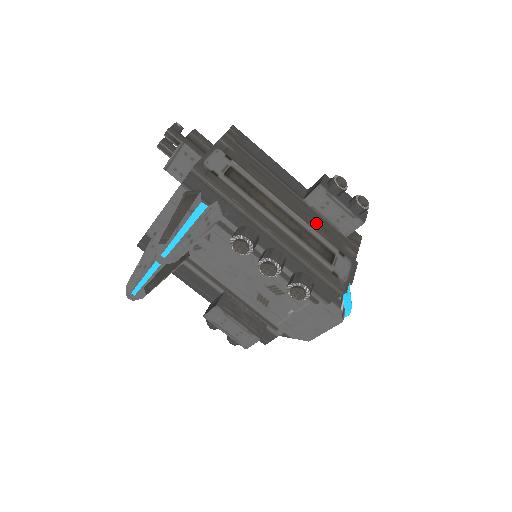
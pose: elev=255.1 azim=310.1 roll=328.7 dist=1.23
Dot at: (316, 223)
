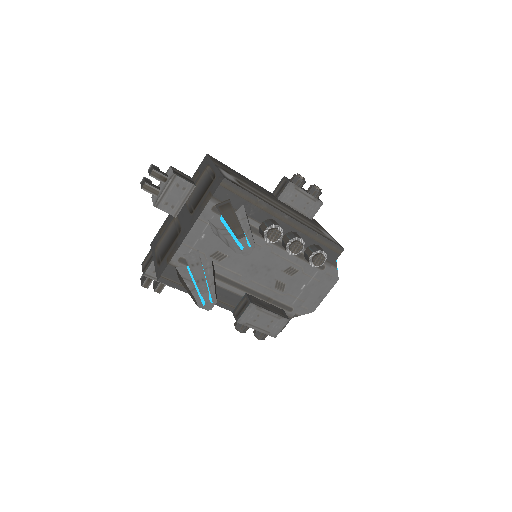
Dot at: (295, 212)
